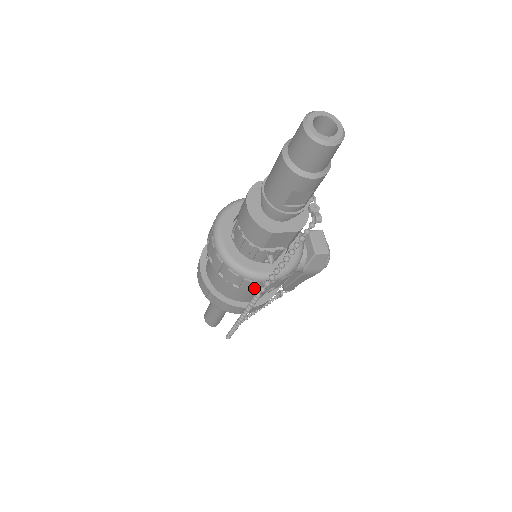
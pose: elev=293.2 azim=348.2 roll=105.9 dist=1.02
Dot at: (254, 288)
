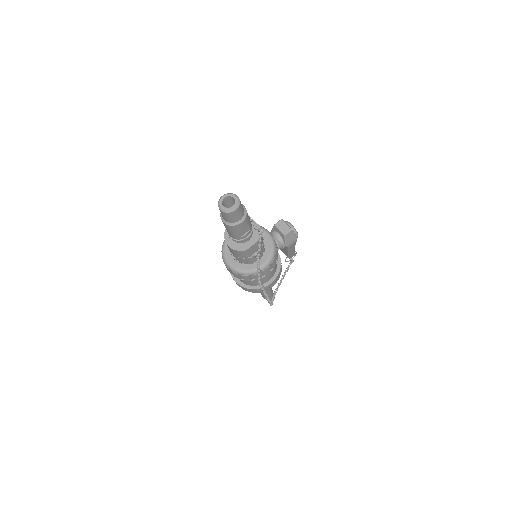
Dot at: (262, 275)
